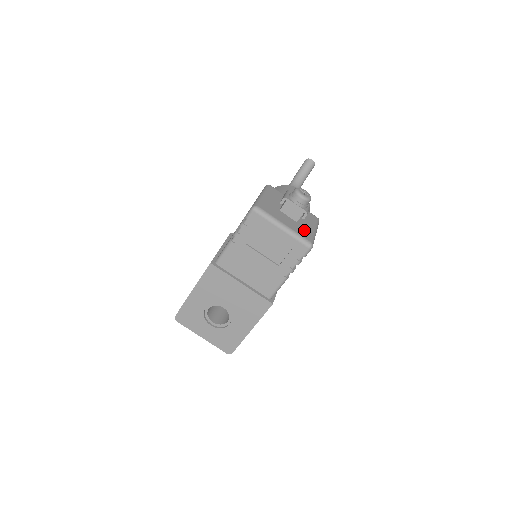
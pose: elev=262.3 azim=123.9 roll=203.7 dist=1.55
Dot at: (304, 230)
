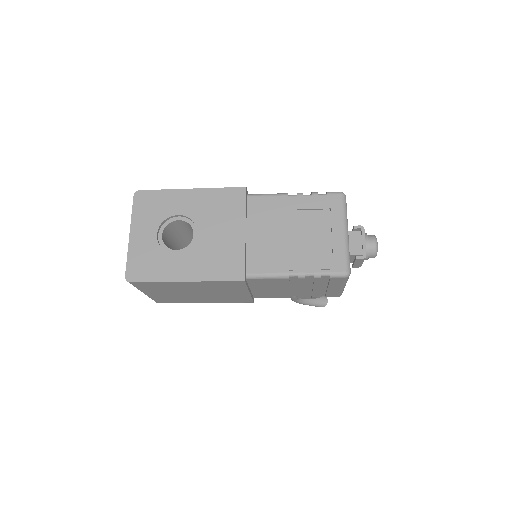
Dot at: occluded
